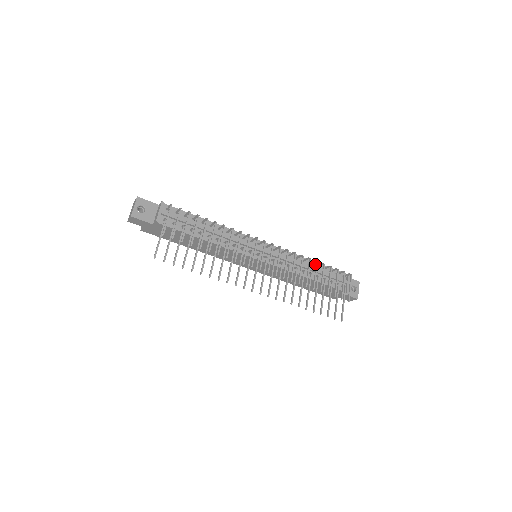
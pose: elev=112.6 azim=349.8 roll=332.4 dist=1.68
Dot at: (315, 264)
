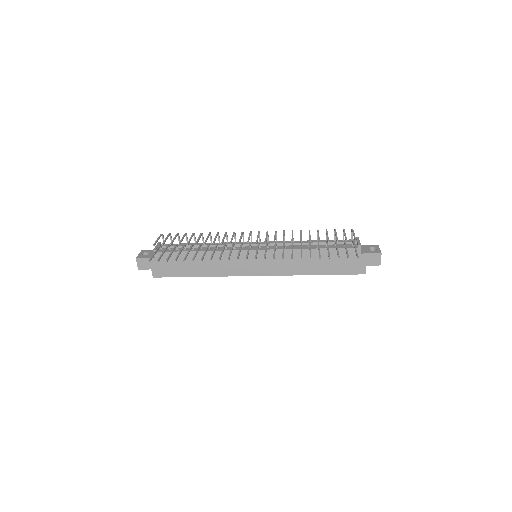
Dot at: occluded
